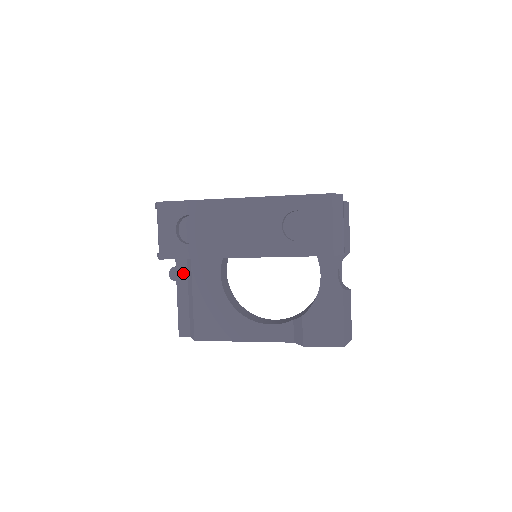
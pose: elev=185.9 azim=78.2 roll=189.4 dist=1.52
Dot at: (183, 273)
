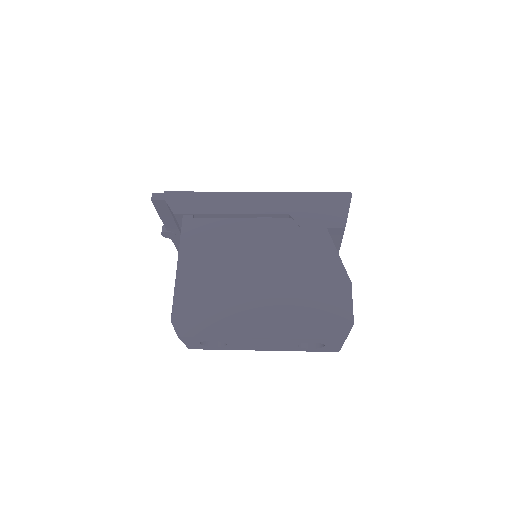
Dot at: (176, 234)
